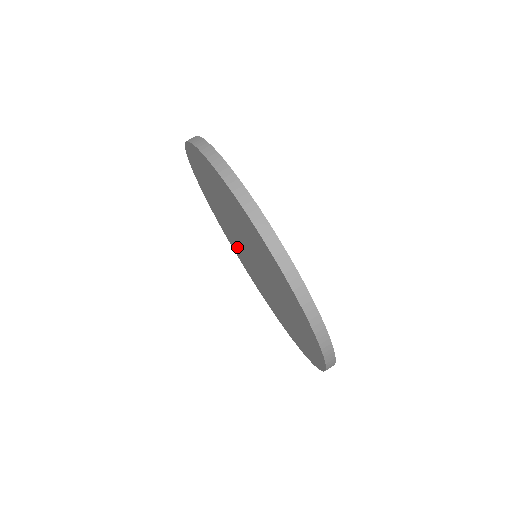
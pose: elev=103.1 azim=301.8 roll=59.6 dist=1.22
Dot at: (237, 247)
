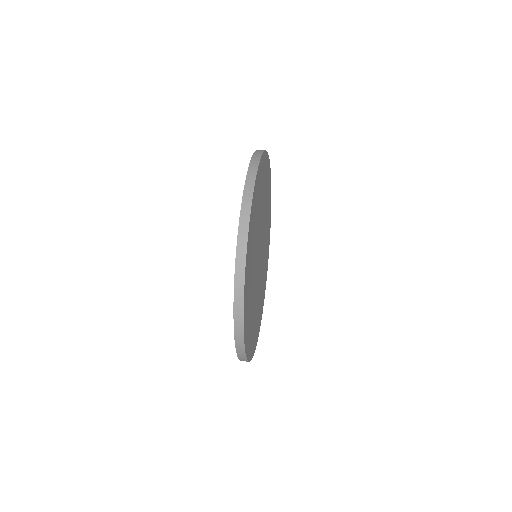
Dot at: occluded
